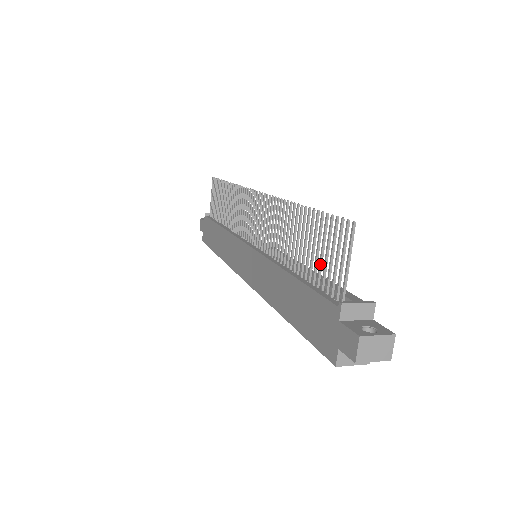
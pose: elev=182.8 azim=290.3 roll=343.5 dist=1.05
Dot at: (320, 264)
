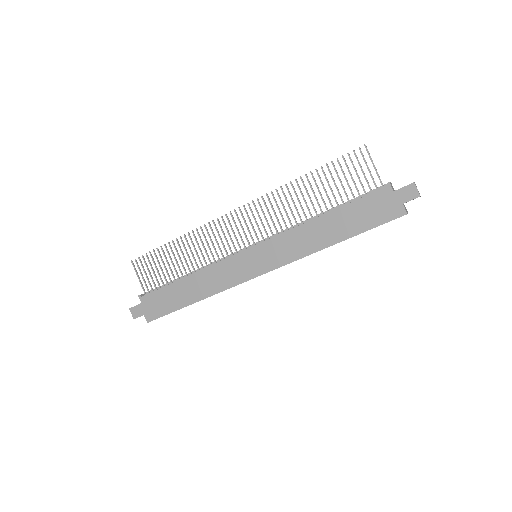
Dot at: occluded
